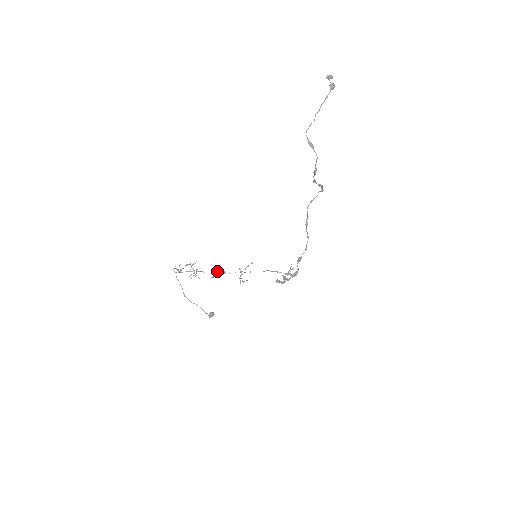
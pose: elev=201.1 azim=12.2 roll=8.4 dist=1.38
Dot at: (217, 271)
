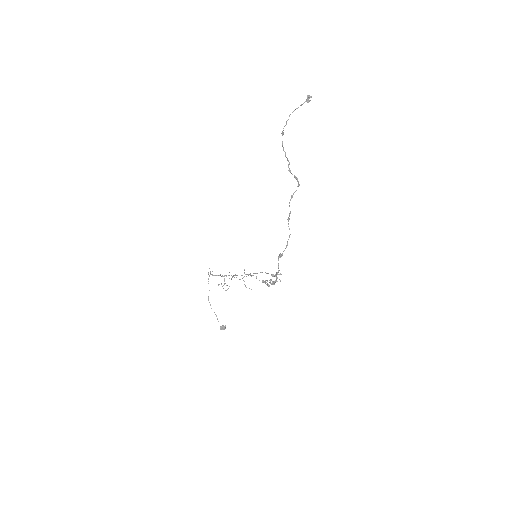
Dot at: (233, 275)
